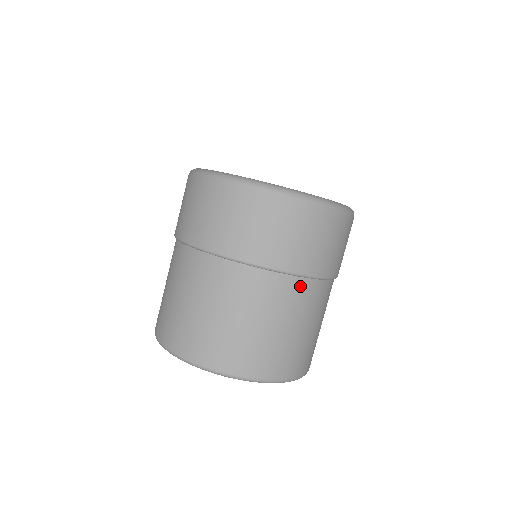
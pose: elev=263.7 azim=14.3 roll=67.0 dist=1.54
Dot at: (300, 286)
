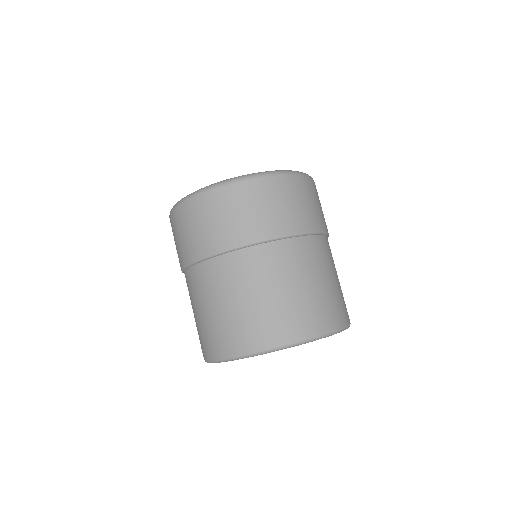
Dot at: (273, 250)
